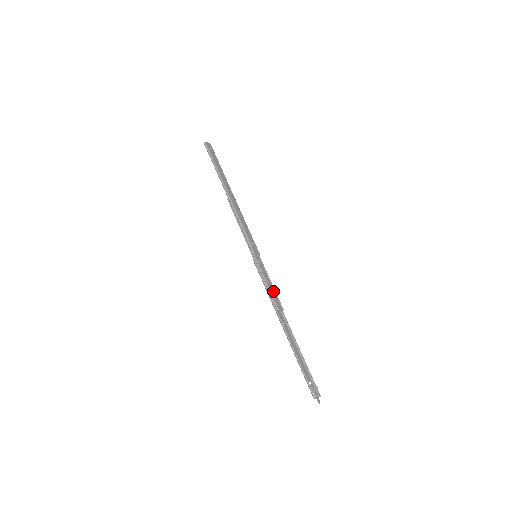
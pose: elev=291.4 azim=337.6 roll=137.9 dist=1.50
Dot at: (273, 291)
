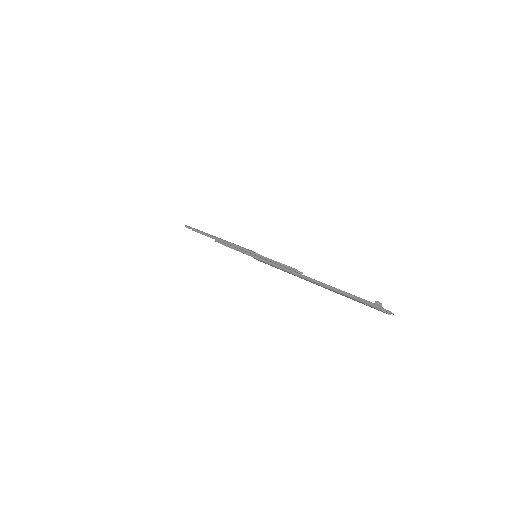
Dot at: occluded
